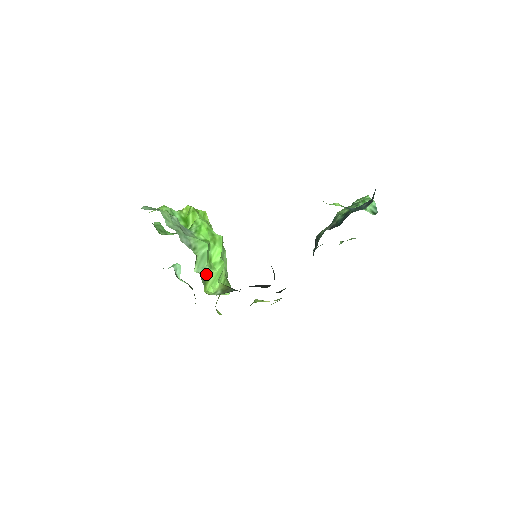
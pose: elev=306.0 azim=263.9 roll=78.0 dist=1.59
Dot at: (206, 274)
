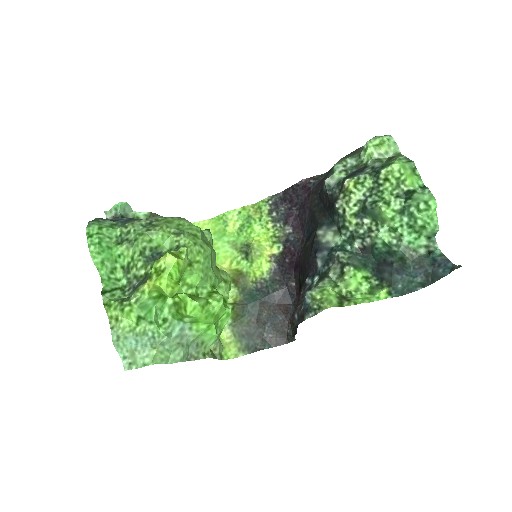
Dot at: (218, 336)
